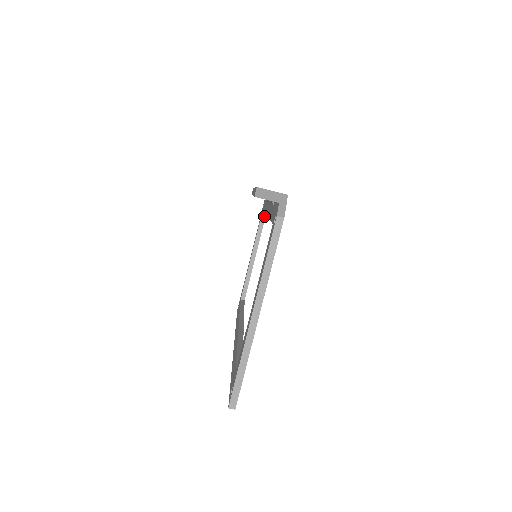
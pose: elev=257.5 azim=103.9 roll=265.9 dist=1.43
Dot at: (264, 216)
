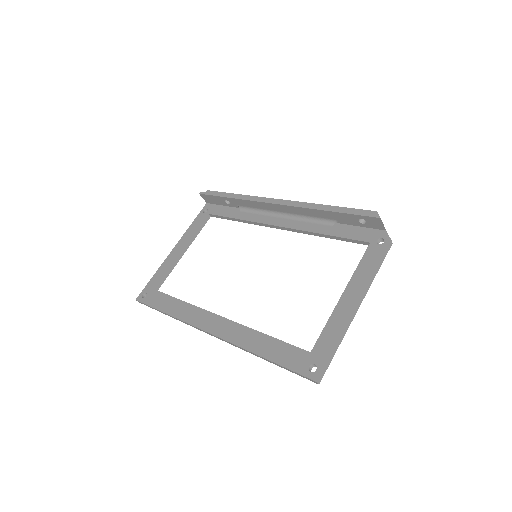
Dot at: (207, 220)
